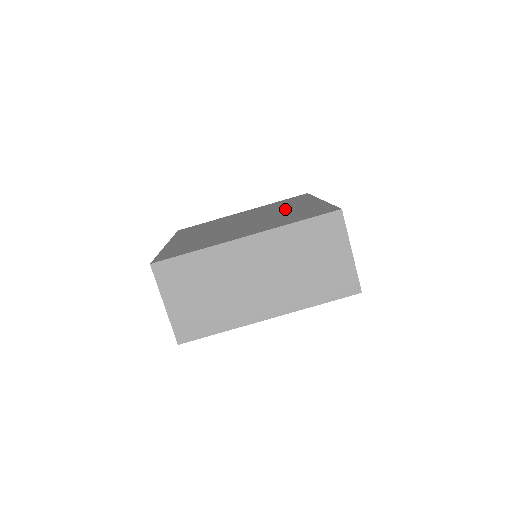
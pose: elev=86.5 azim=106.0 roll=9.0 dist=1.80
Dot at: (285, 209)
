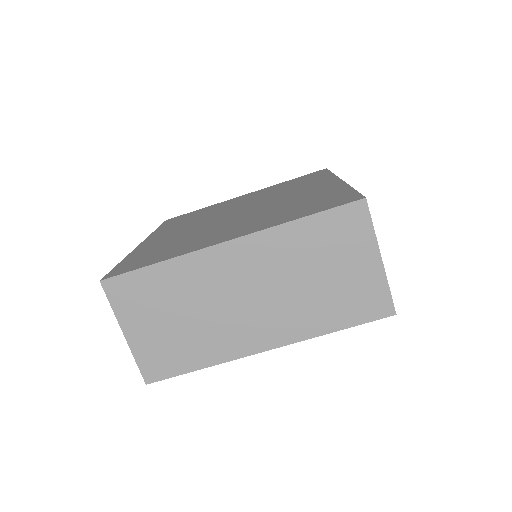
Dot at: (292, 193)
